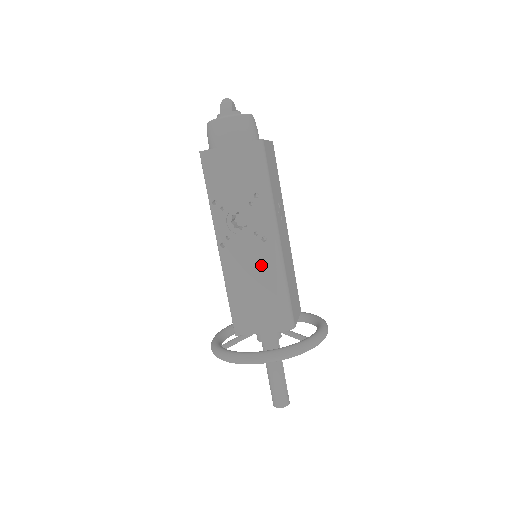
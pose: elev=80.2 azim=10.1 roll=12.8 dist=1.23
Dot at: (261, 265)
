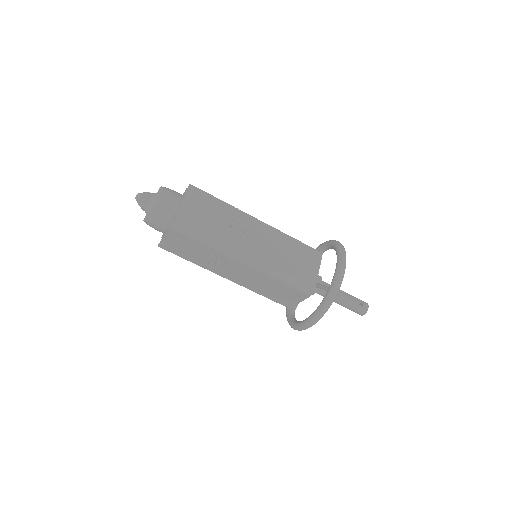
Dot at: (256, 276)
